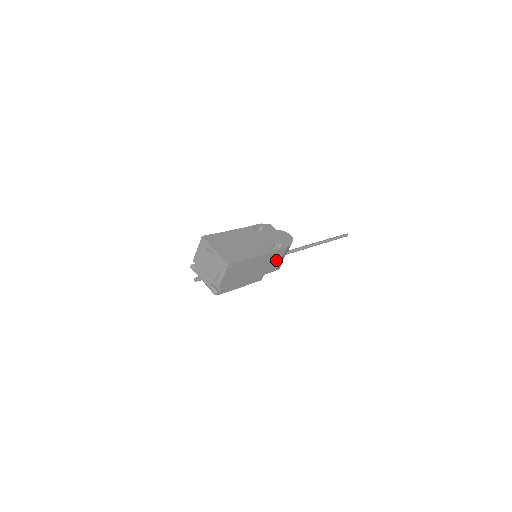
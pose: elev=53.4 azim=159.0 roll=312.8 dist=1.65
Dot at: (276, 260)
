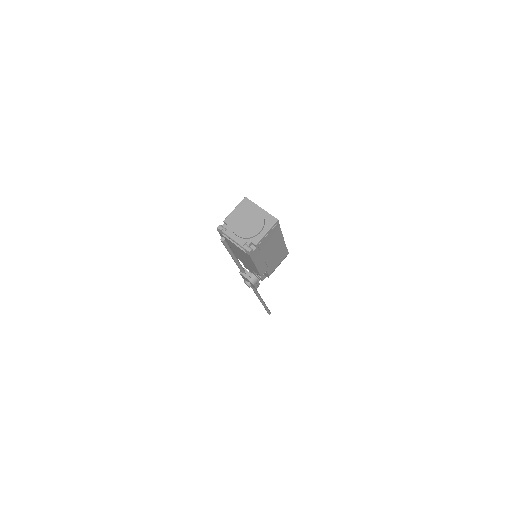
Dot at: (279, 261)
